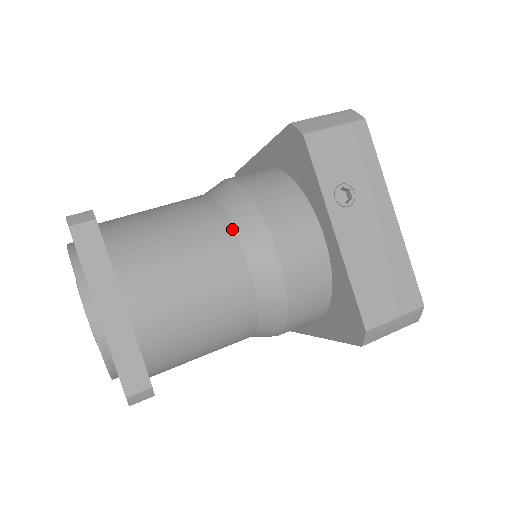
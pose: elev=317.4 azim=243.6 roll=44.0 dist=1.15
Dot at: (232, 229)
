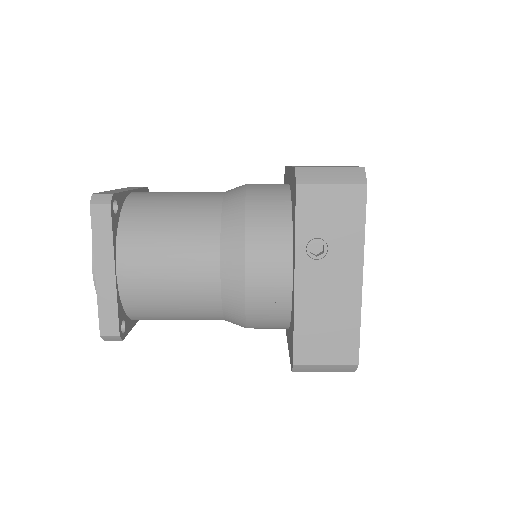
Dot at: (219, 240)
